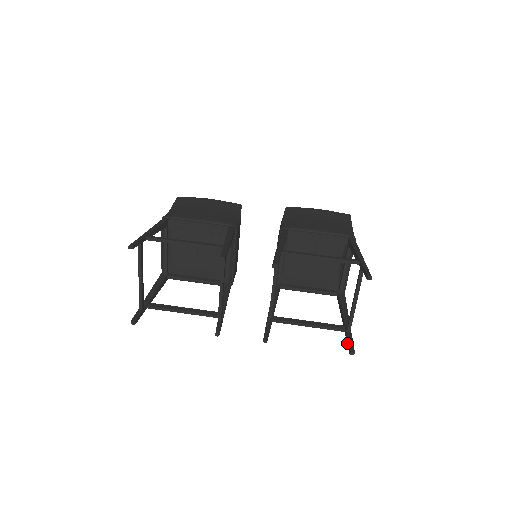
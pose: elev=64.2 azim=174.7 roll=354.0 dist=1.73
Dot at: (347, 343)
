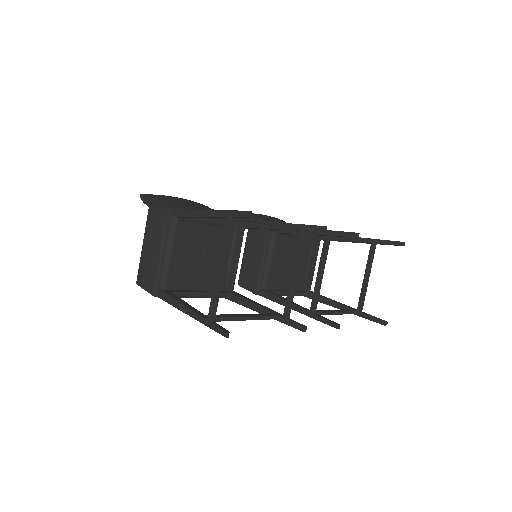
Dot at: (370, 319)
